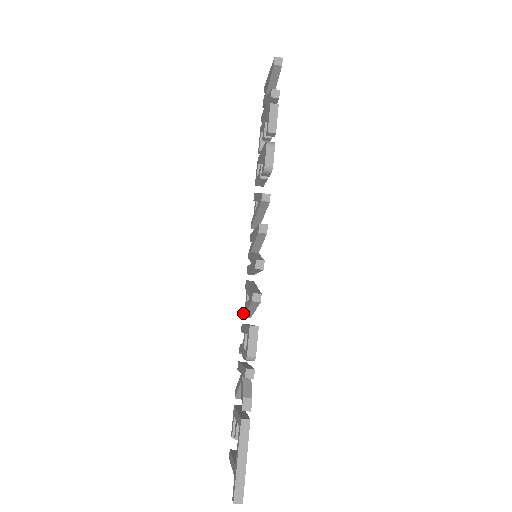
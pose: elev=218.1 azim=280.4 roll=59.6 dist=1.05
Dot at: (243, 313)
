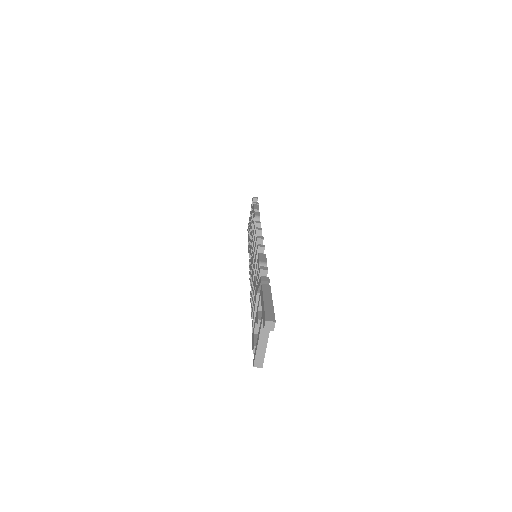
Dot at: (251, 290)
